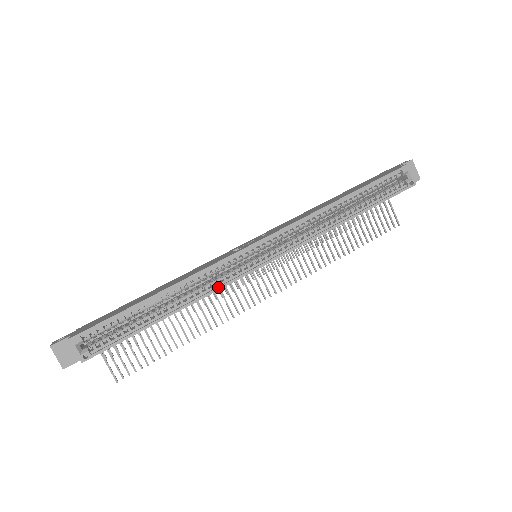
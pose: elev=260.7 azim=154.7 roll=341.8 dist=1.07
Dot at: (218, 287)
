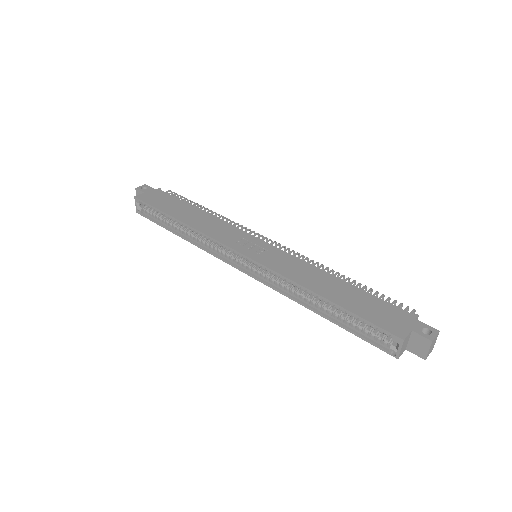
Dot at: (208, 251)
